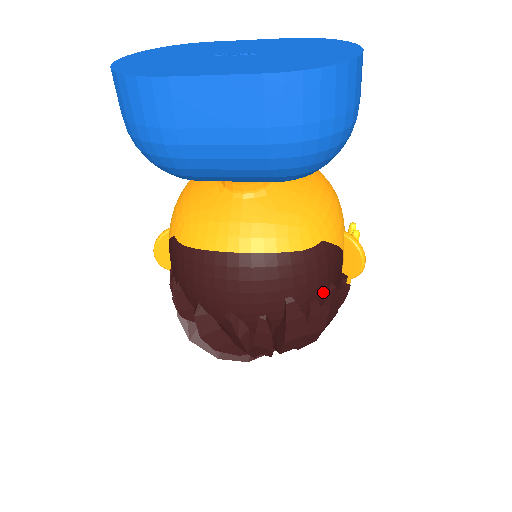
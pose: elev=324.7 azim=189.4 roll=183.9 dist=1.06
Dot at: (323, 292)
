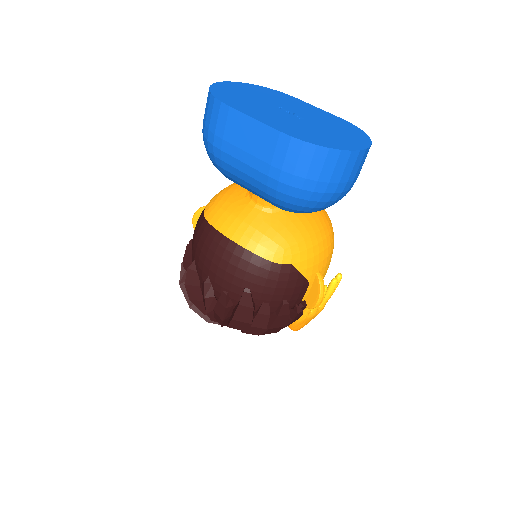
Dot at: (276, 301)
